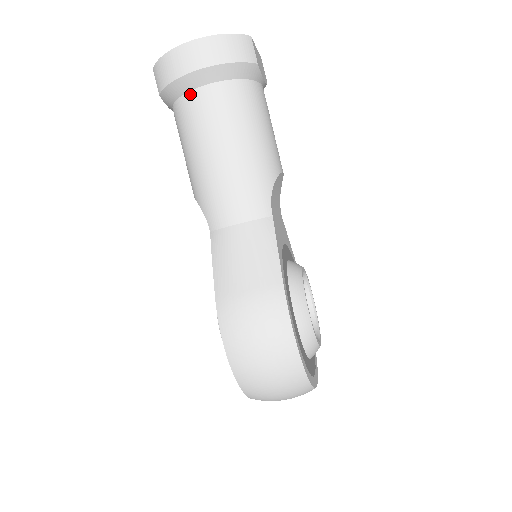
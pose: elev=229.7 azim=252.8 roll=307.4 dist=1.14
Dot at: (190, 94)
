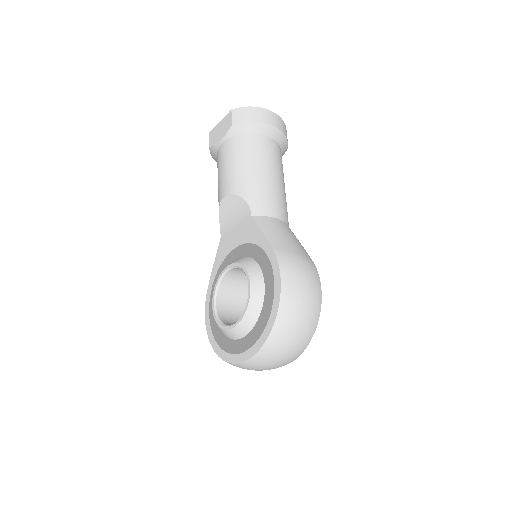
Dot at: (259, 135)
